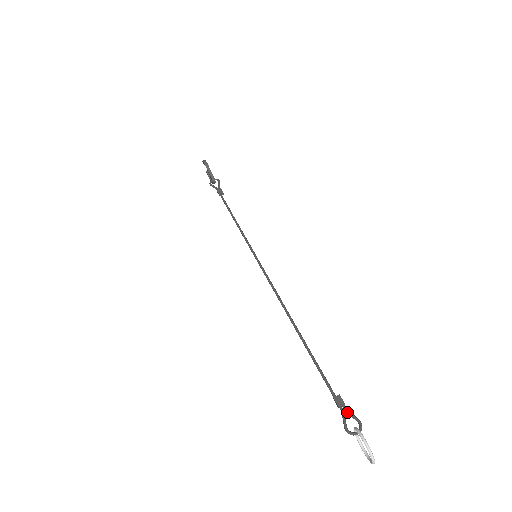
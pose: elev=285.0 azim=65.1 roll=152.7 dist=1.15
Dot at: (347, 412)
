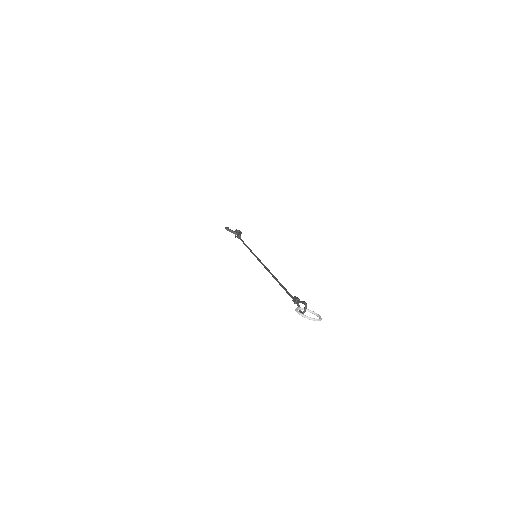
Dot at: occluded
